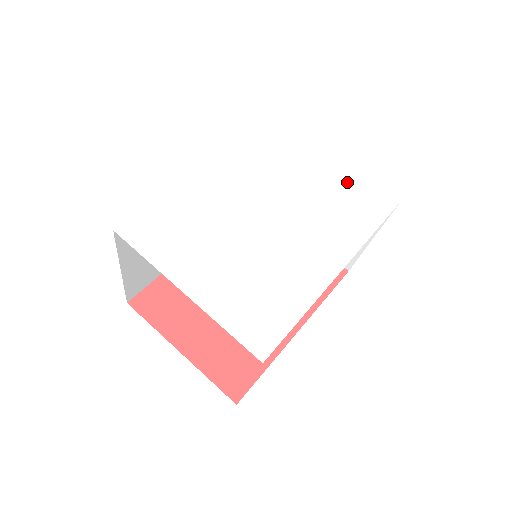
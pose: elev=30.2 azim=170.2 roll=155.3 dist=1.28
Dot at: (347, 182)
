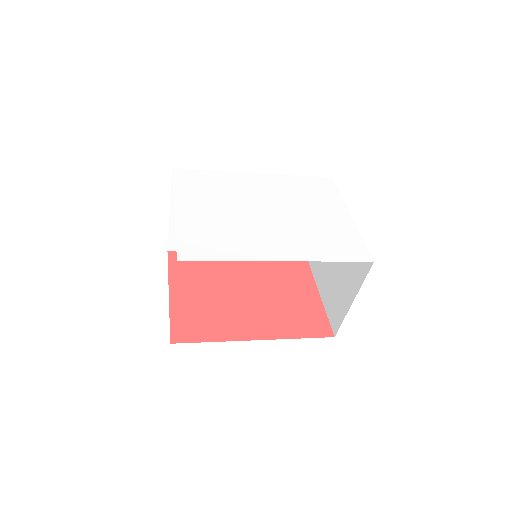
Dot at: (342, 230)
